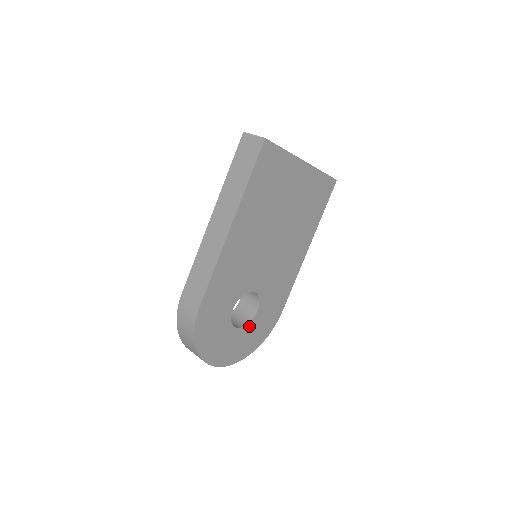
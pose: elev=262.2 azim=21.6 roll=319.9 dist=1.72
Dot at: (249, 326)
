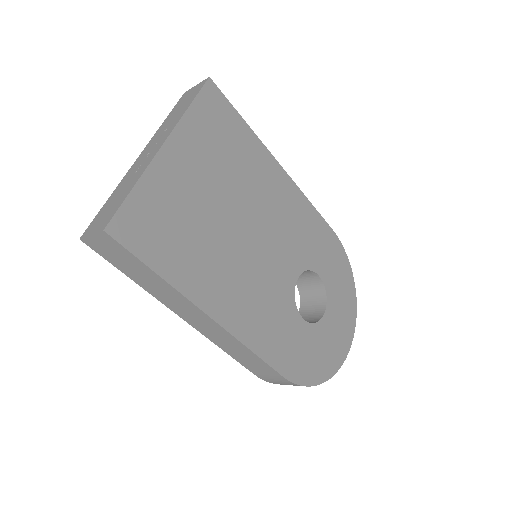
Dot at: (329, 292)
